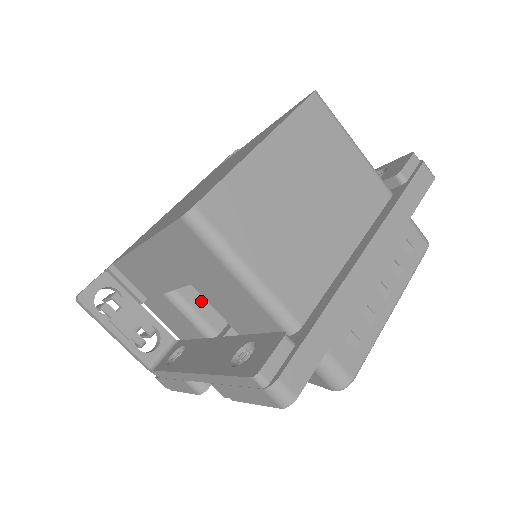
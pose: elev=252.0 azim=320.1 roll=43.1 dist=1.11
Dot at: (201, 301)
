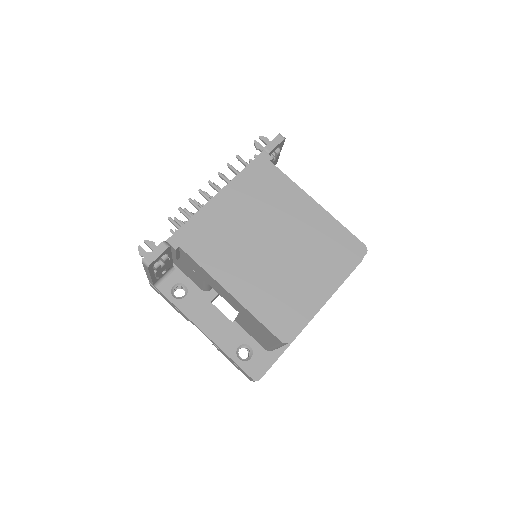
Dot at: occluded
